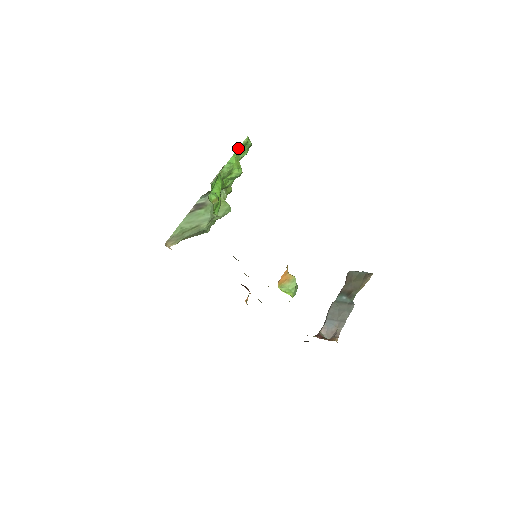
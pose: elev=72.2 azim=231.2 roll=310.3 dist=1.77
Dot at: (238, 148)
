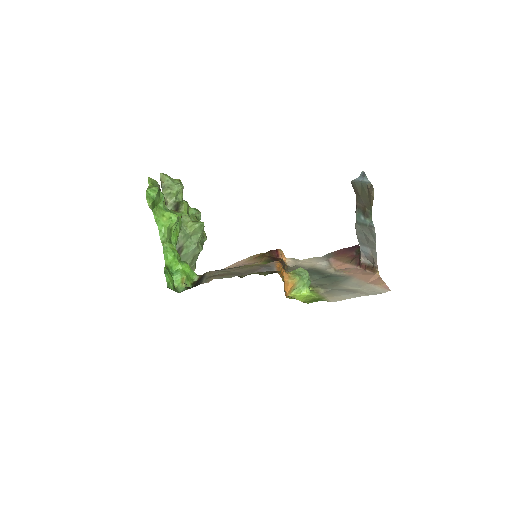
Dot at: (152, 210)
